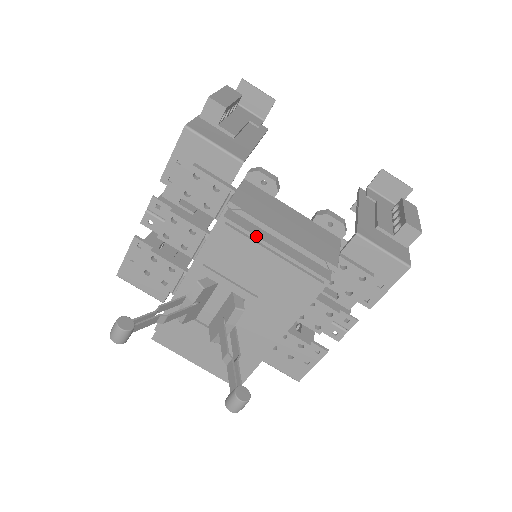
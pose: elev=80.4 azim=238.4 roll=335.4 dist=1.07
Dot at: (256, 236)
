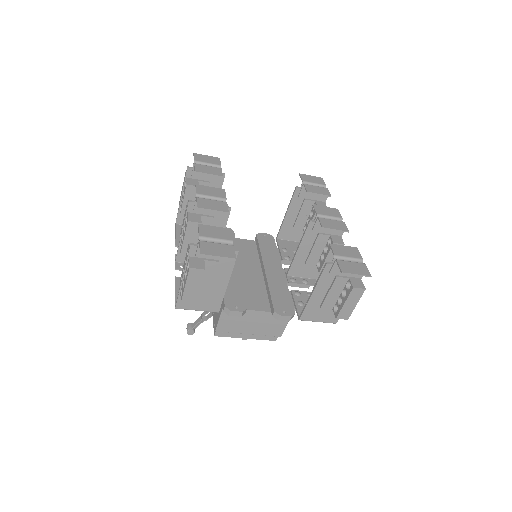
Dot at: occluded
